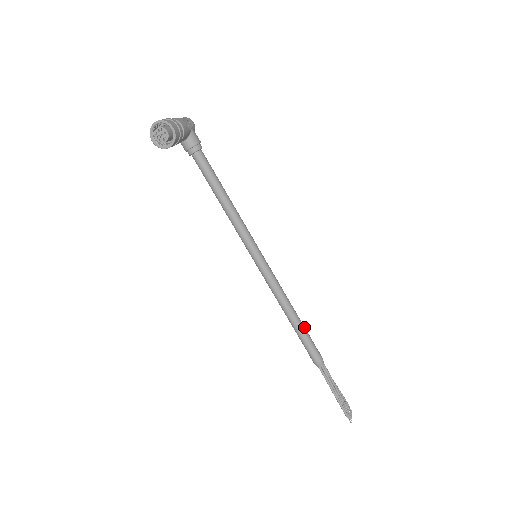
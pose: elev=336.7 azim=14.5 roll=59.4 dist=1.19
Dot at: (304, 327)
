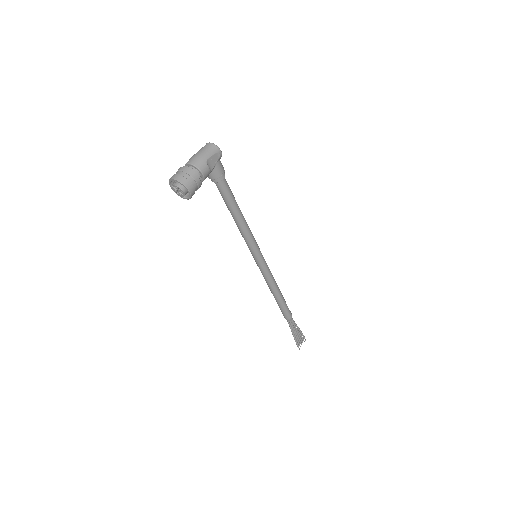
Dot at: (283, 300)
